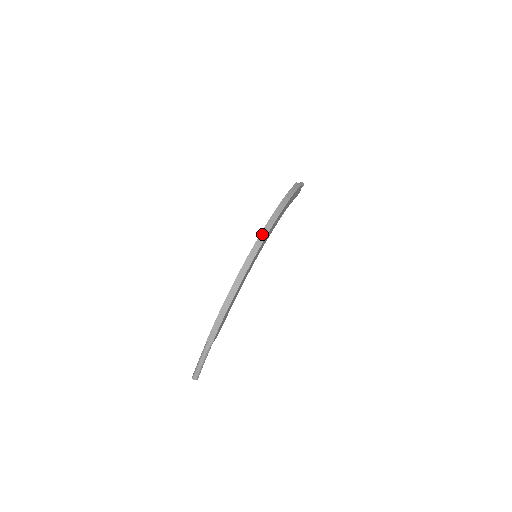
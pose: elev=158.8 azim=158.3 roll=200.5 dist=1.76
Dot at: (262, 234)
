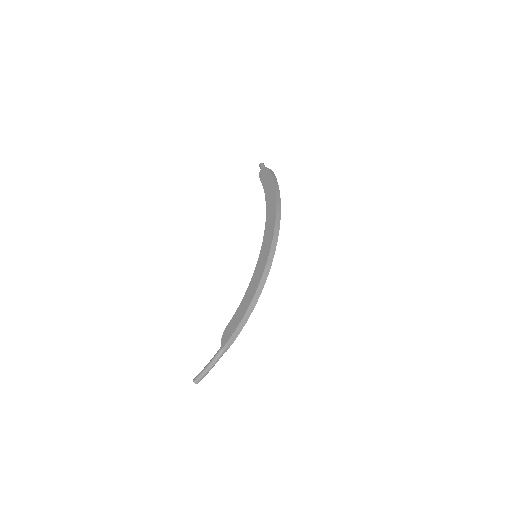
Dot at: (274, 239)
